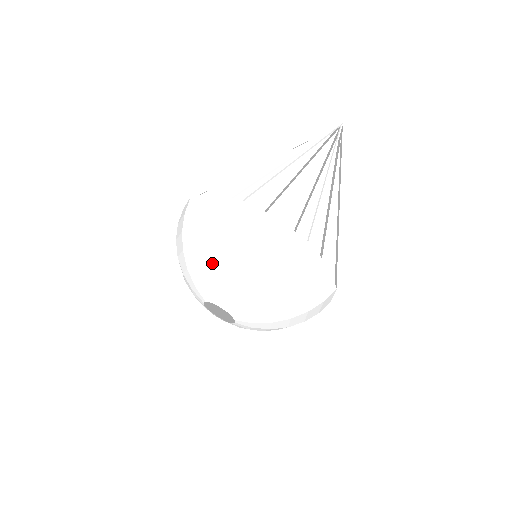
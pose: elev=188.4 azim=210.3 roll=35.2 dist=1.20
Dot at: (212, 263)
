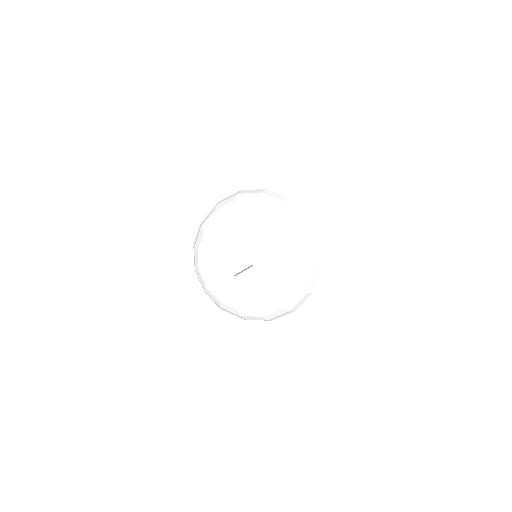
Dot at: (246, 213)
